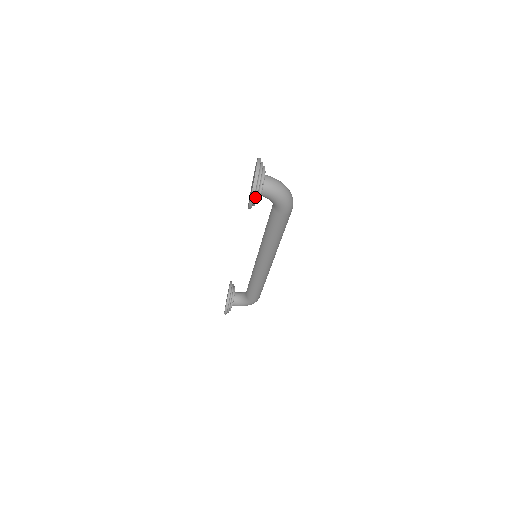
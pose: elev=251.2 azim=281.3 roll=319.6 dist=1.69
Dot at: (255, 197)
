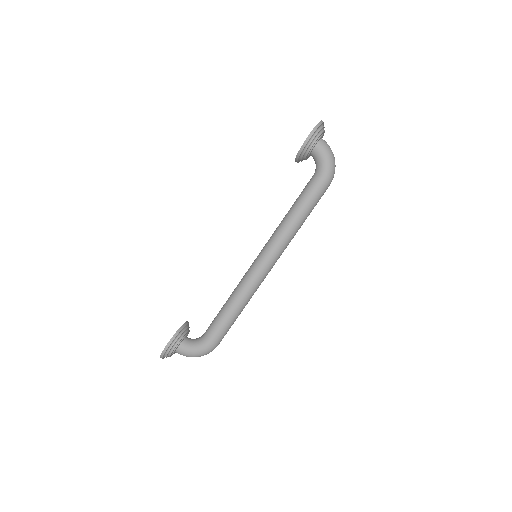
Dot at: (314, 135)
